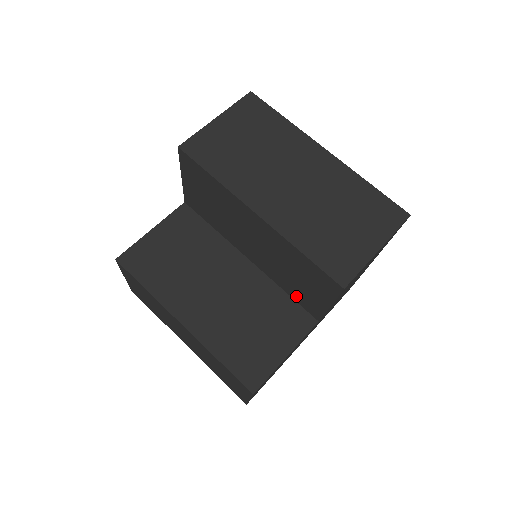
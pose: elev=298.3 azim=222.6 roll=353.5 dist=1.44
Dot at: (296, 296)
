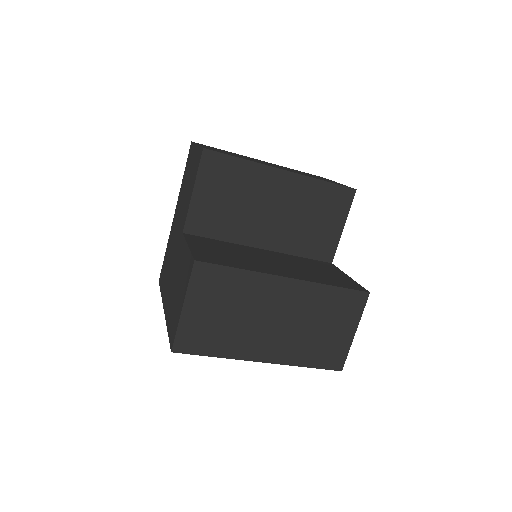
Dot at: (312, 250)
